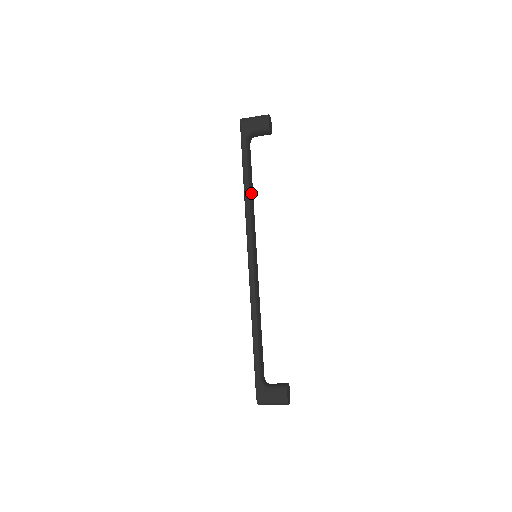
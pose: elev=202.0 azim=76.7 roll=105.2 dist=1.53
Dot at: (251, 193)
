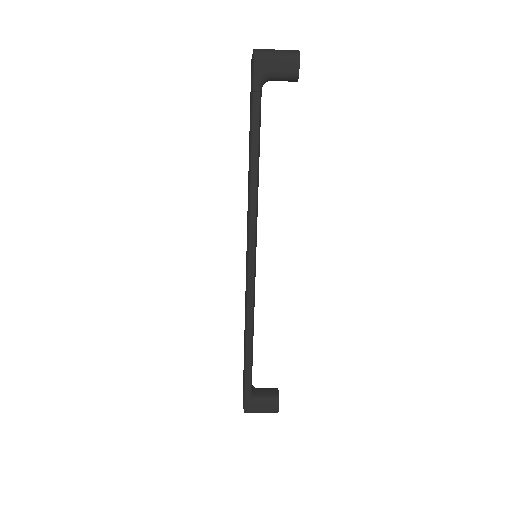
Dot at: (258, 173)
